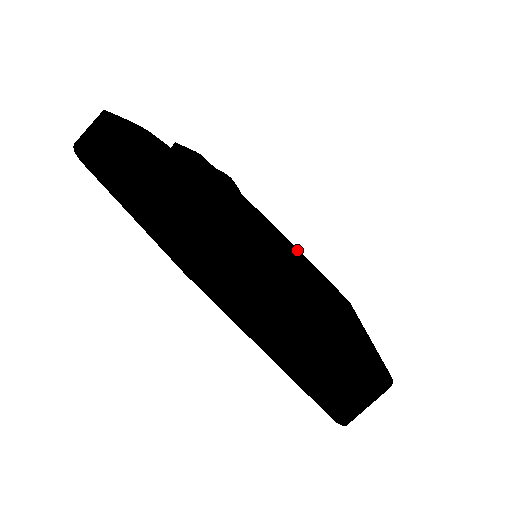
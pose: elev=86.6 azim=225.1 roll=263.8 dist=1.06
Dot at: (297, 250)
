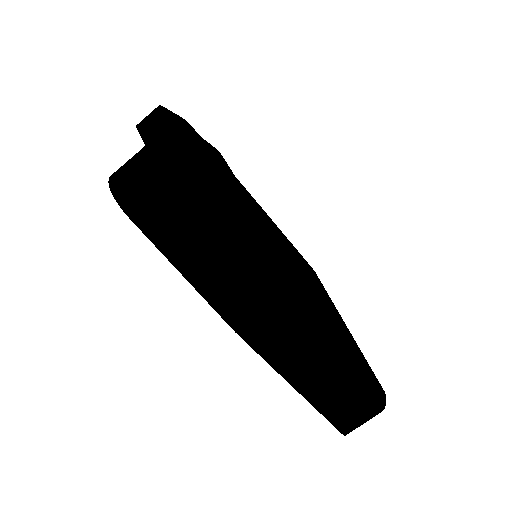
Dot at: (276, 226)
